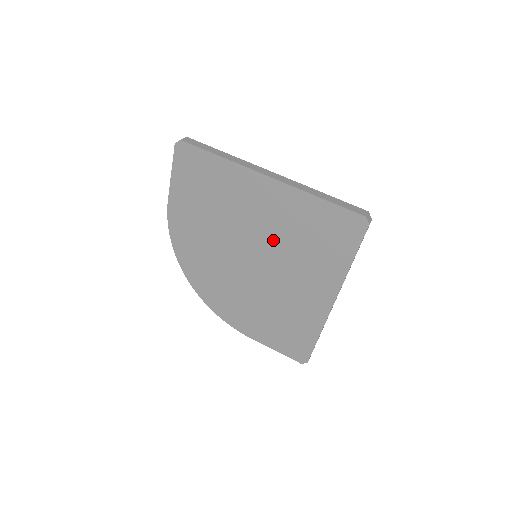
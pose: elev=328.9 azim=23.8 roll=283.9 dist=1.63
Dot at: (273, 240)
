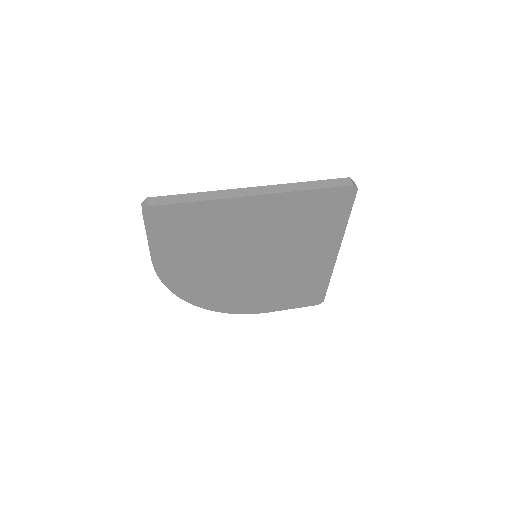
Dot at: (272, 239)
